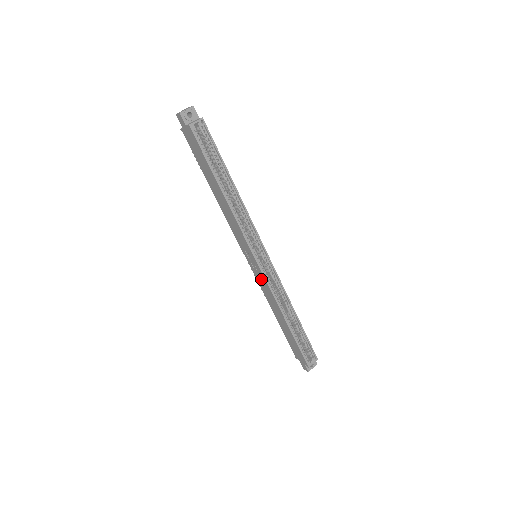
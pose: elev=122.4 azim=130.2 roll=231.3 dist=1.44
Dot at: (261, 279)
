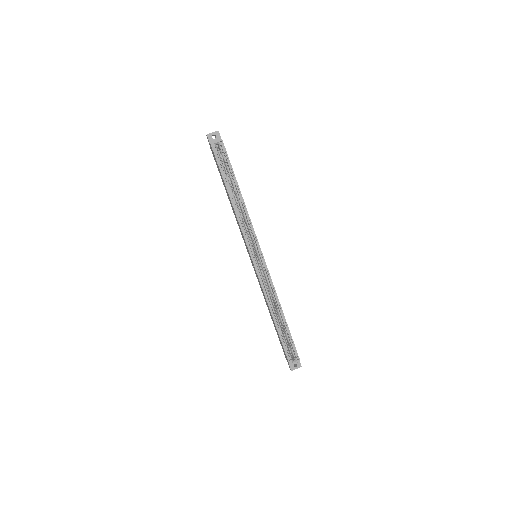
Dot at: (257, 276)
